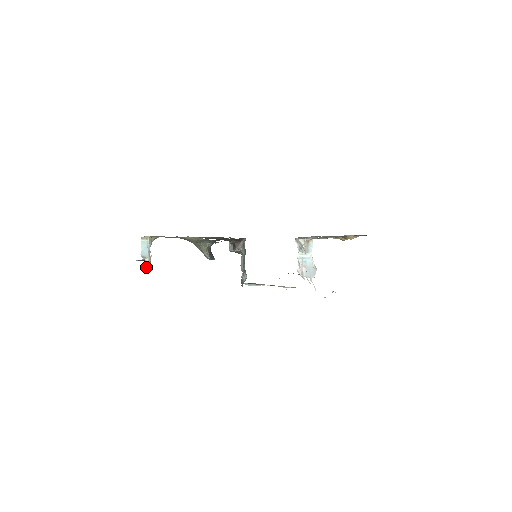
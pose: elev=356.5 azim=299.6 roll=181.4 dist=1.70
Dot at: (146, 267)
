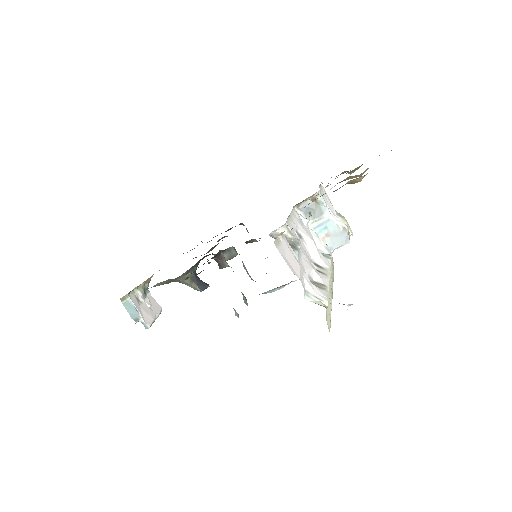
Dot at: (145, 328)
